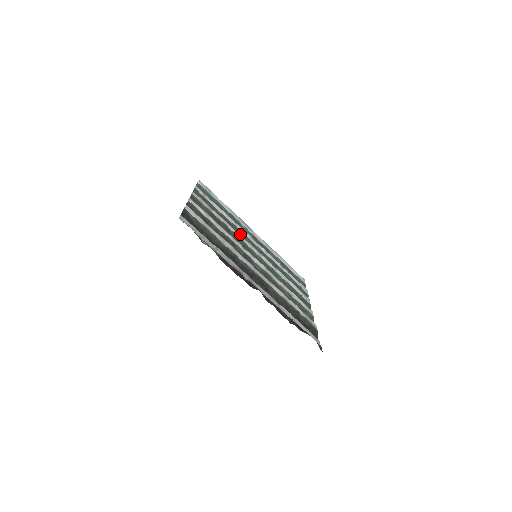
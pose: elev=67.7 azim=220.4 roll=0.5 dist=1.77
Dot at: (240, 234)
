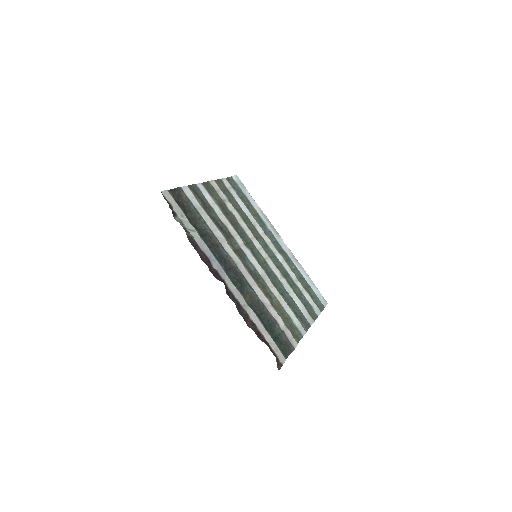
Dot at: (254, 233)
